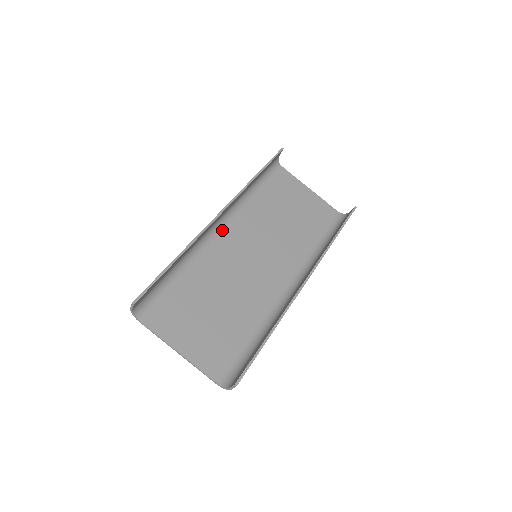
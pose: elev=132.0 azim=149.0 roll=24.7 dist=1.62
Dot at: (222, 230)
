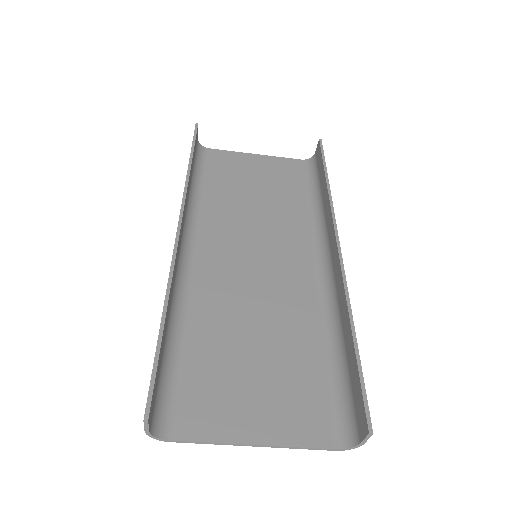
Dot at: (193, 252)
